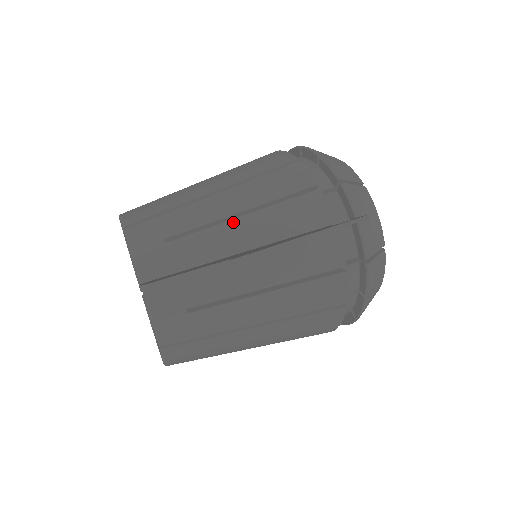
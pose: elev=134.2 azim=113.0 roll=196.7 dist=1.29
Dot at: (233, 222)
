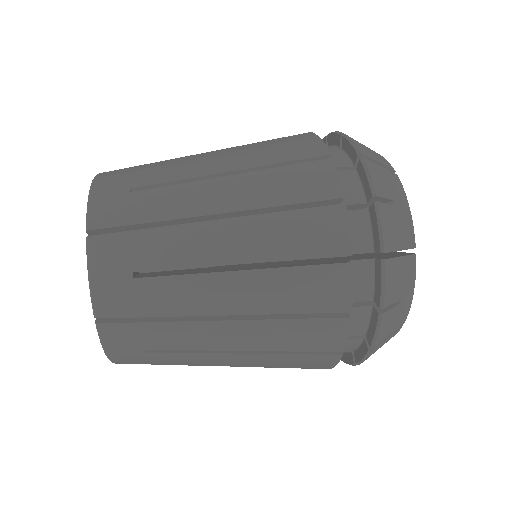
Dot at: (225, 276)
